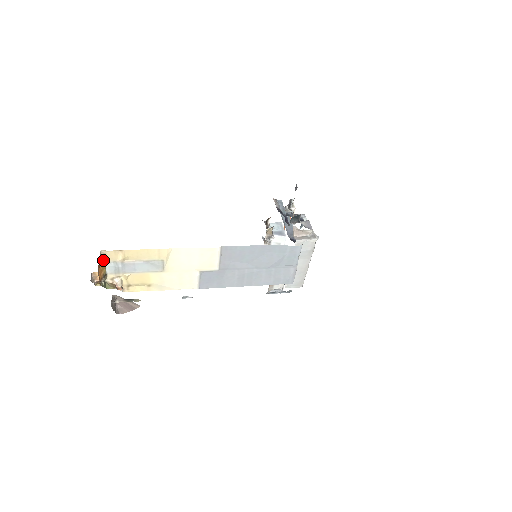
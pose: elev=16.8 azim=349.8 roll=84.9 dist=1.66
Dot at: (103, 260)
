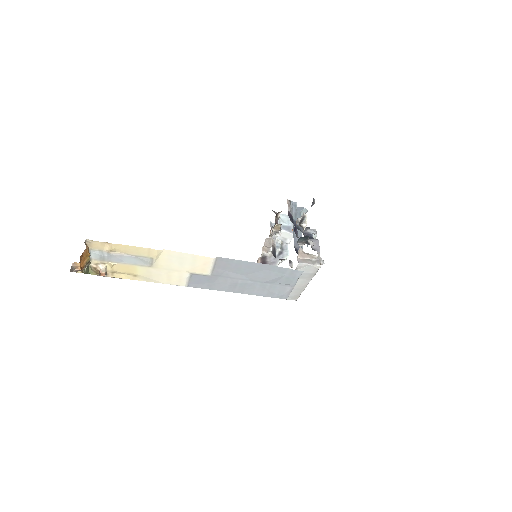
Dot at: (87, 249)
